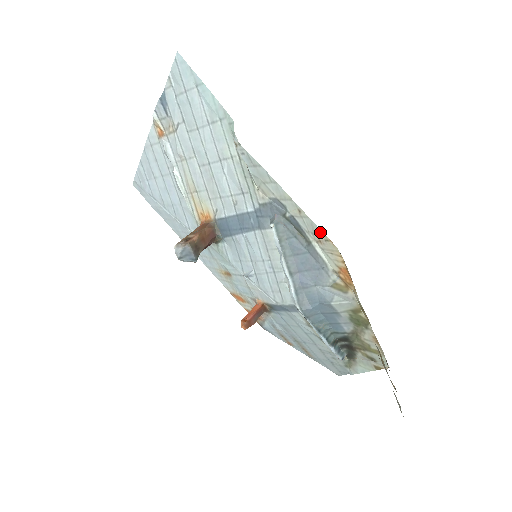
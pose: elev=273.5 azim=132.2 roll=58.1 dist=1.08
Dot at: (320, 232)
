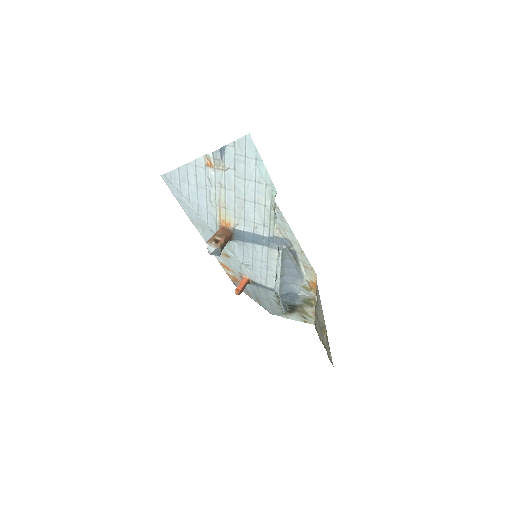
Dot at: (310, 265)
